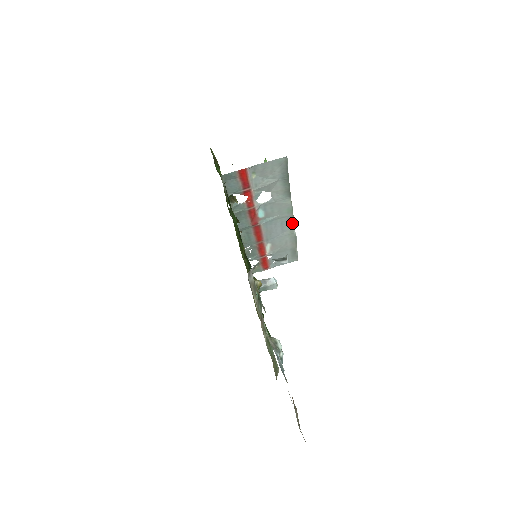
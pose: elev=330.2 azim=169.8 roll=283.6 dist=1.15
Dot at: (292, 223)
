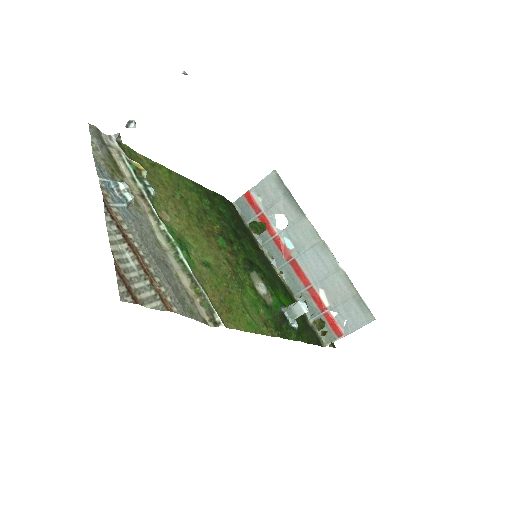
Dot at: (329, 253)
